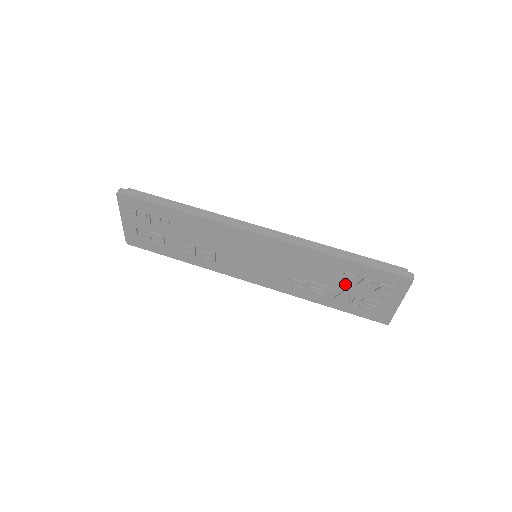
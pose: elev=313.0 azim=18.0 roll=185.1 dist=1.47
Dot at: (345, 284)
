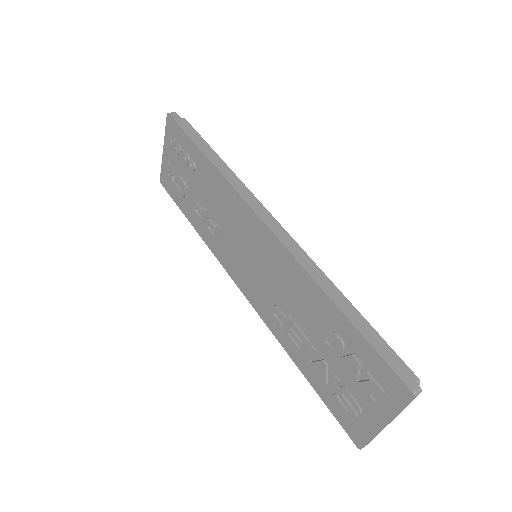
Dot at: (328, 348)
